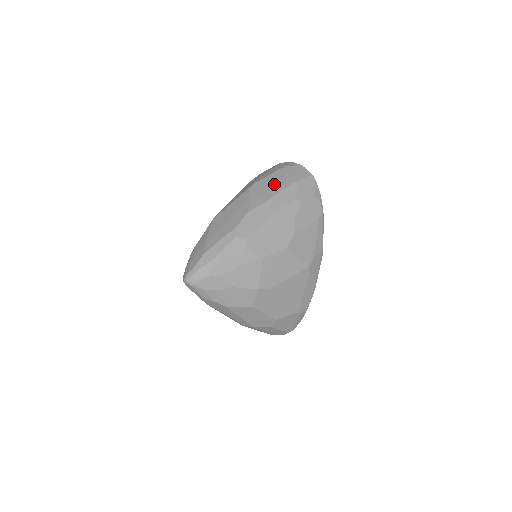
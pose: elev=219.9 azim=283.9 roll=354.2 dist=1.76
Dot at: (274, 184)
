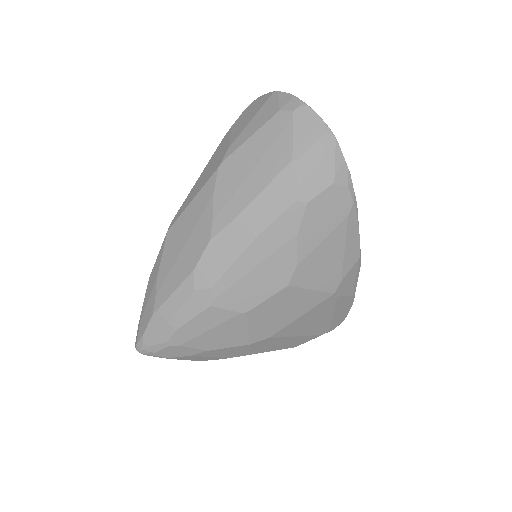
Dot at: (255, 166)
